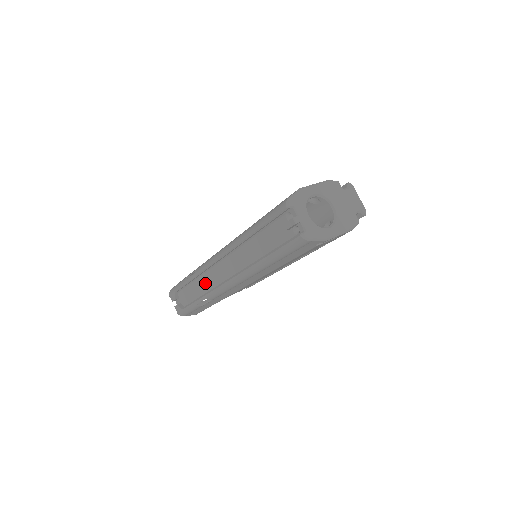
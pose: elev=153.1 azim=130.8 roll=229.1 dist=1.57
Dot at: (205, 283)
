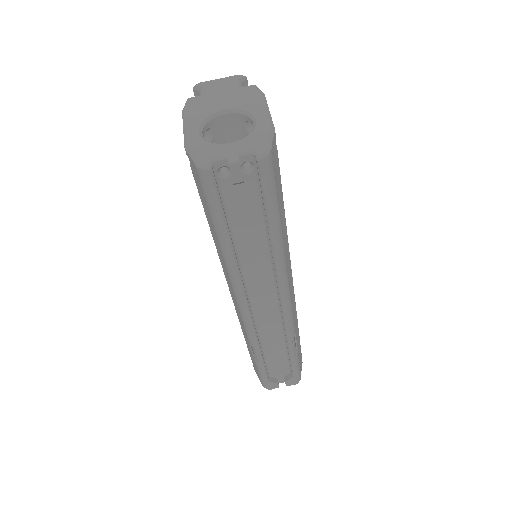
Dot at: (271, 337)
